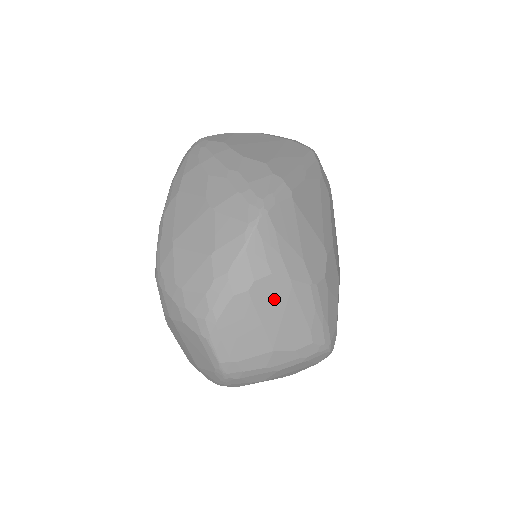
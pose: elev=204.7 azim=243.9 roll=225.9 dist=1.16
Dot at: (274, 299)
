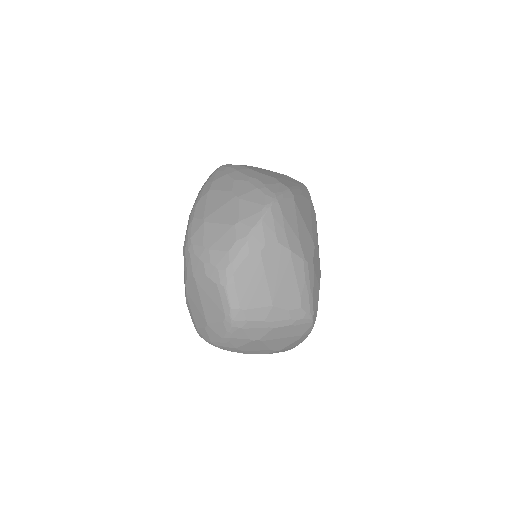
Dot at: (277, 263)
